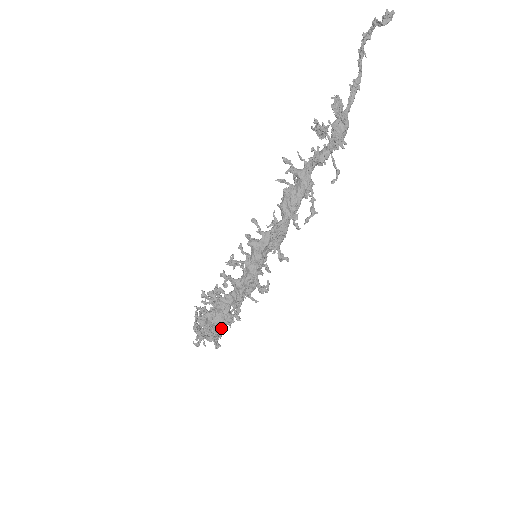
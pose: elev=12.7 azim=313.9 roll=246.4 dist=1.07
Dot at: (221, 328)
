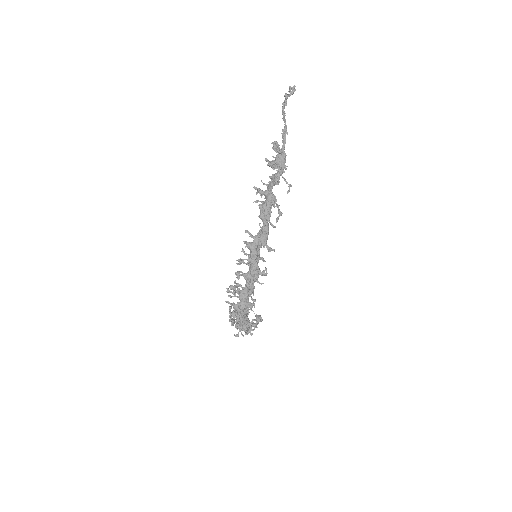
Dot at: (244, 310)
